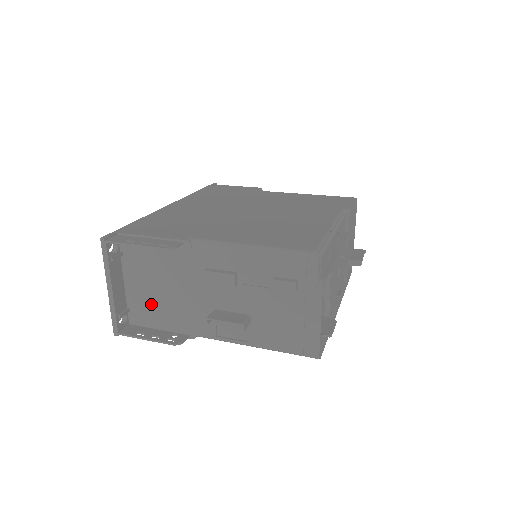
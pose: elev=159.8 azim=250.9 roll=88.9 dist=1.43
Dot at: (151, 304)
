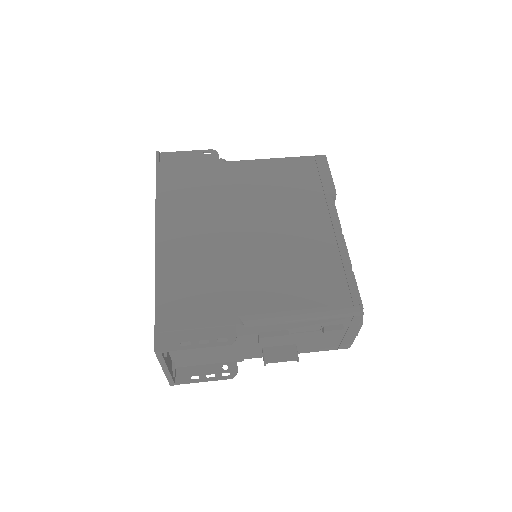
Dot at: (199, 356)
